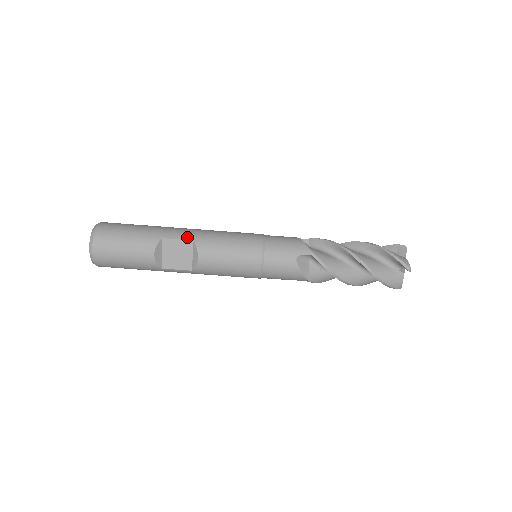
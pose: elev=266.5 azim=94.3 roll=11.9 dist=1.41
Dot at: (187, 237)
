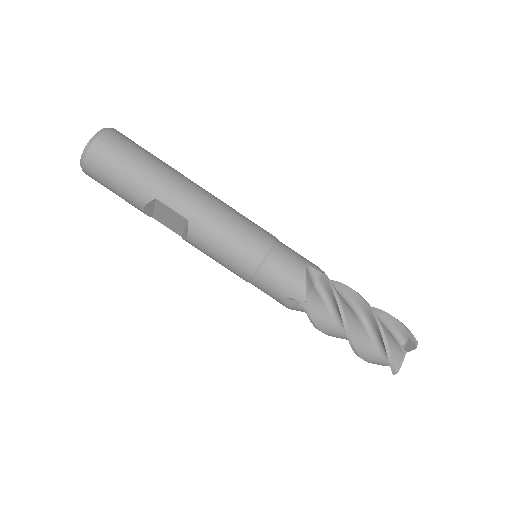
Dot at: (183, 212)
